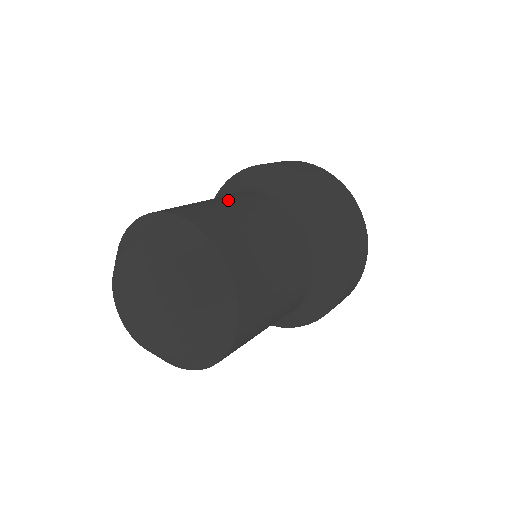
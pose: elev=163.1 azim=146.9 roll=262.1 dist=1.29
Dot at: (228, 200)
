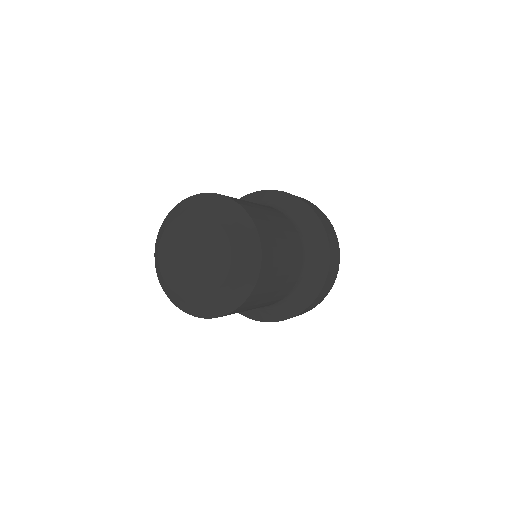
Dot at: occluded
